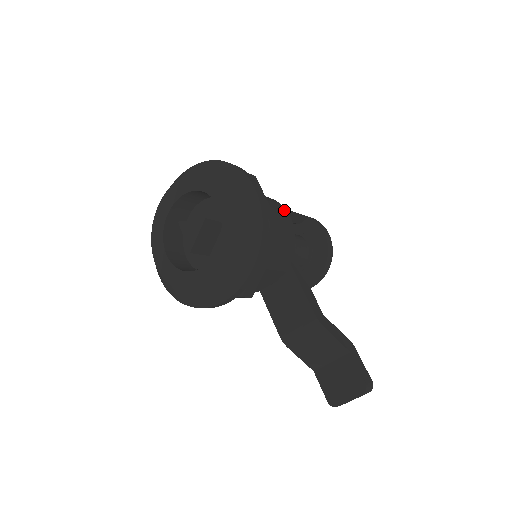
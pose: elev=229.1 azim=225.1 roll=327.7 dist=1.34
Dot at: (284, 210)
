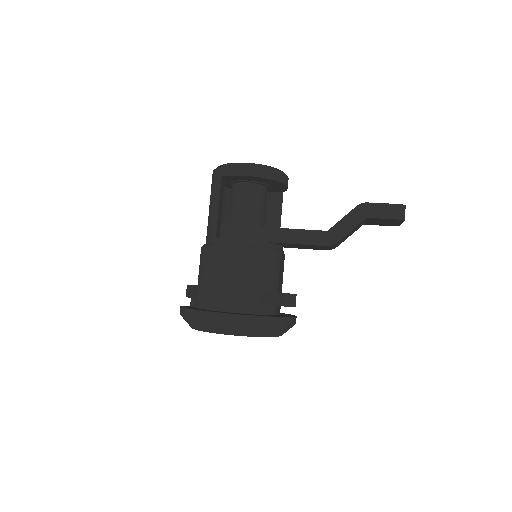
Dot at: (228, 251)
